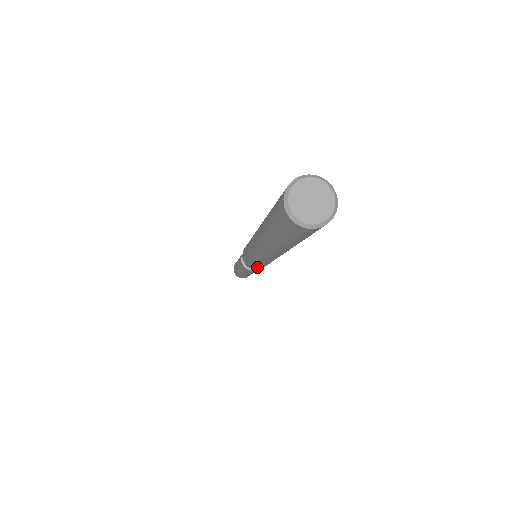
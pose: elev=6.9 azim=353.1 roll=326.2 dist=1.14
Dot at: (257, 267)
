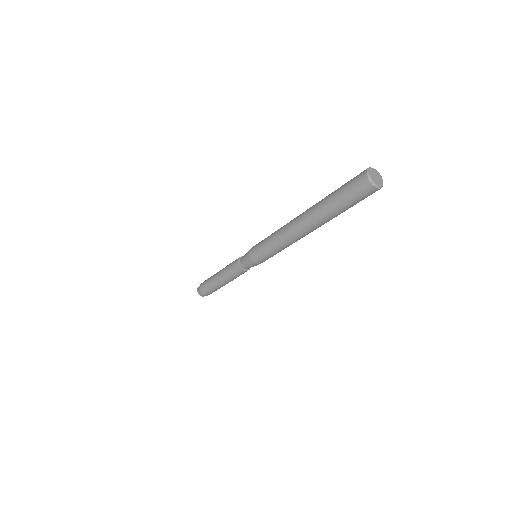
Dot at: (259, 251)
